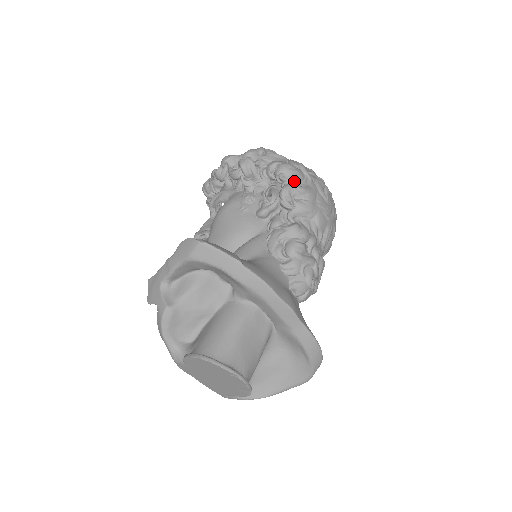
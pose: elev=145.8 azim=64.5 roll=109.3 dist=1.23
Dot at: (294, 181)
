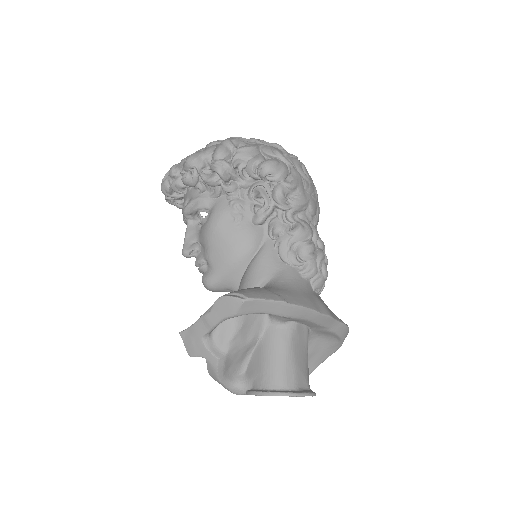
Dot at: (283, 179)
